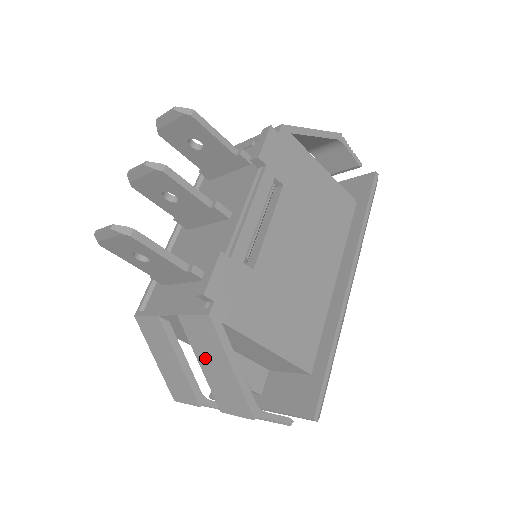
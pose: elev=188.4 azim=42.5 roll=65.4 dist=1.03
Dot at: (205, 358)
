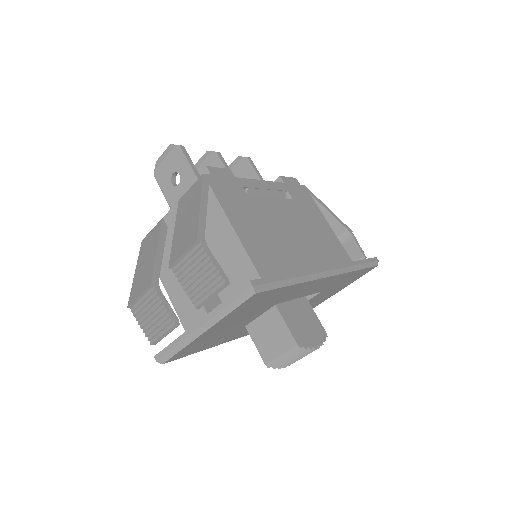
Dot at: (182, 218)
